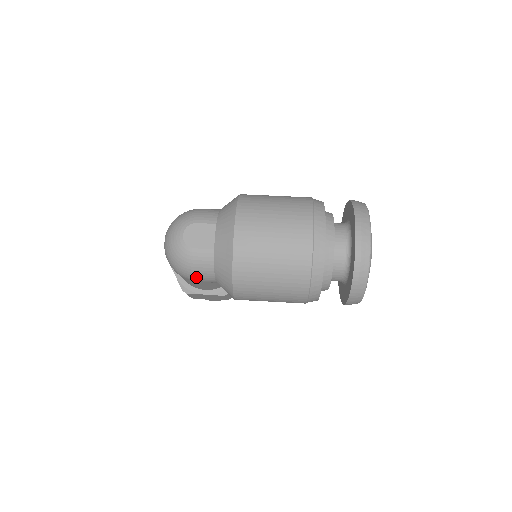
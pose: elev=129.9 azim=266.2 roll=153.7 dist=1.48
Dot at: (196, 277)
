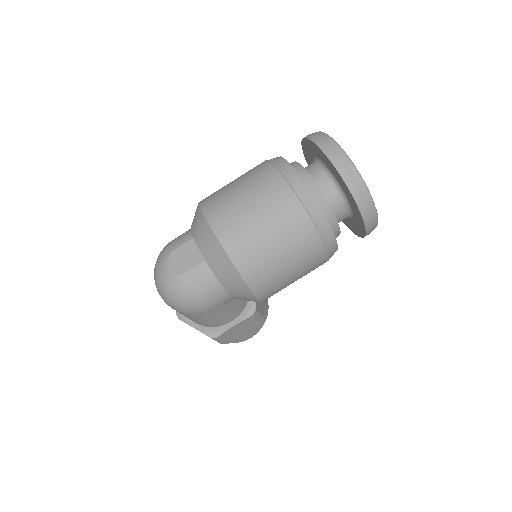
Dot at: (208, 303)
